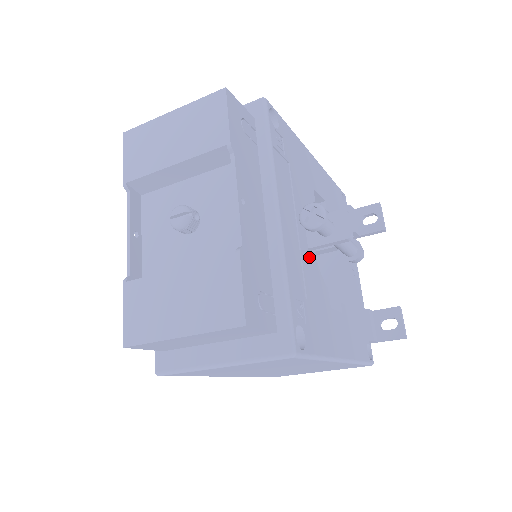
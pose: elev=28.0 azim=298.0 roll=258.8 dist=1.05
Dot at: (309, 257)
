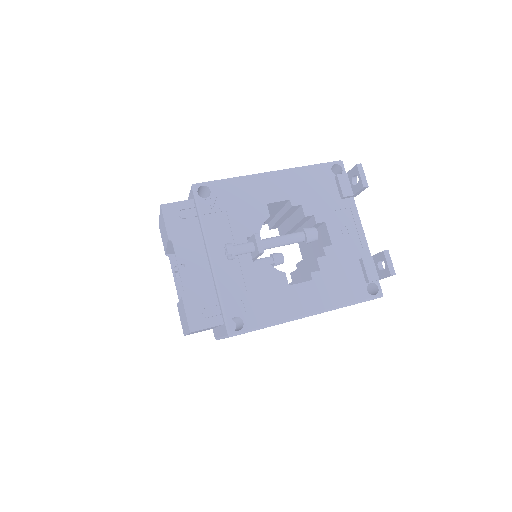
Dot at: (254, 265)
